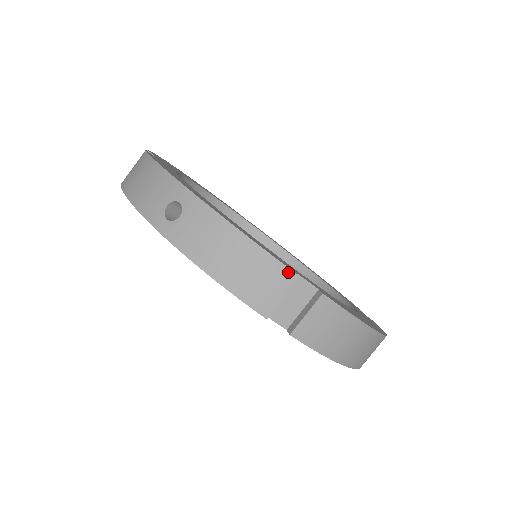
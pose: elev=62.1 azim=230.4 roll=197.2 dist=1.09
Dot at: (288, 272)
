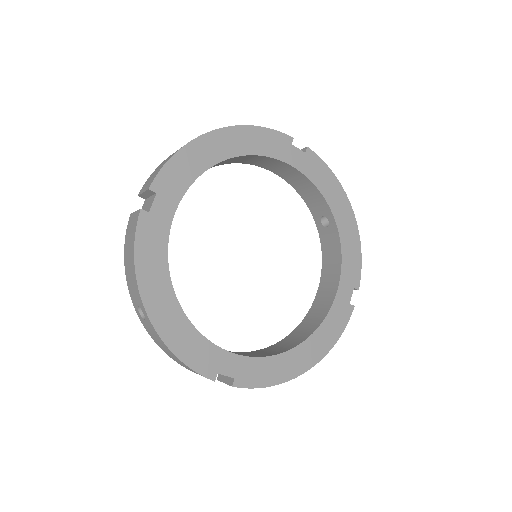
Dot at: occluded
